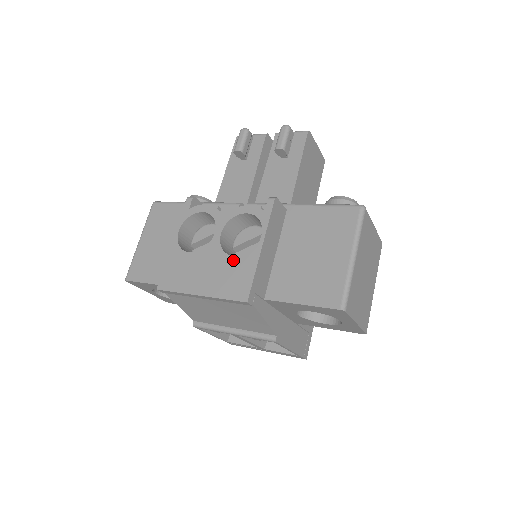
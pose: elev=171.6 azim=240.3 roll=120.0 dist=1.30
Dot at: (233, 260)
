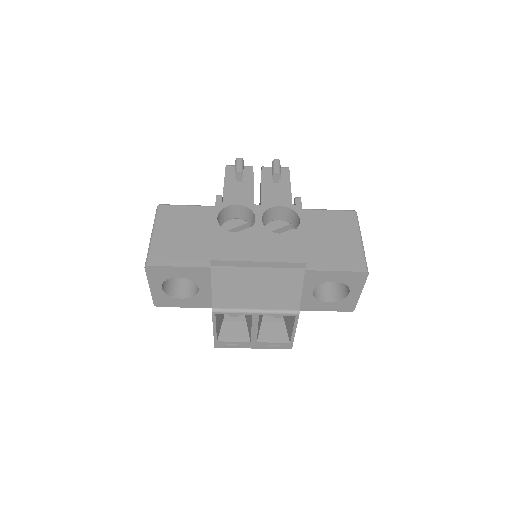
Dot at: (281, 236)
